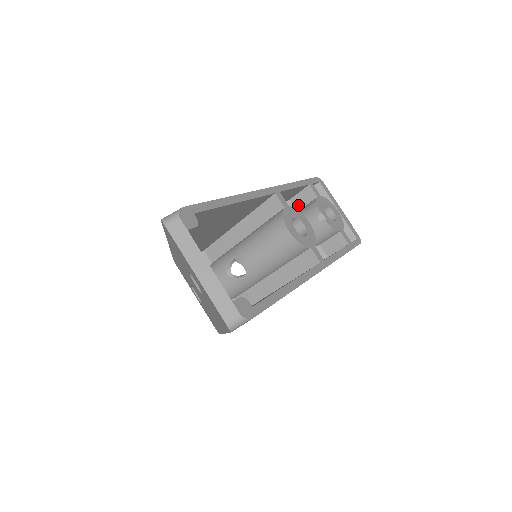
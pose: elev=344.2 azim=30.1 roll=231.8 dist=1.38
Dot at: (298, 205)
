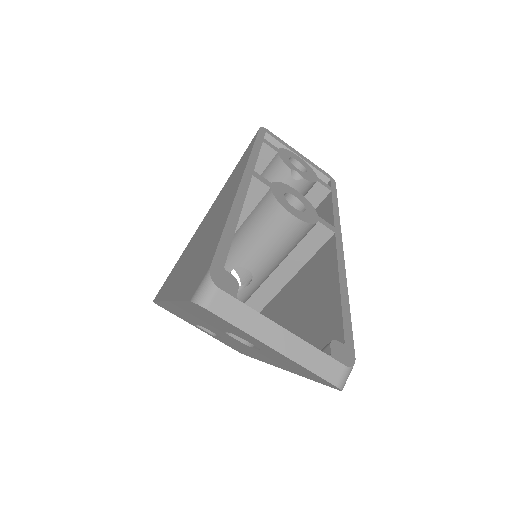
Dot at: (257, 170)
